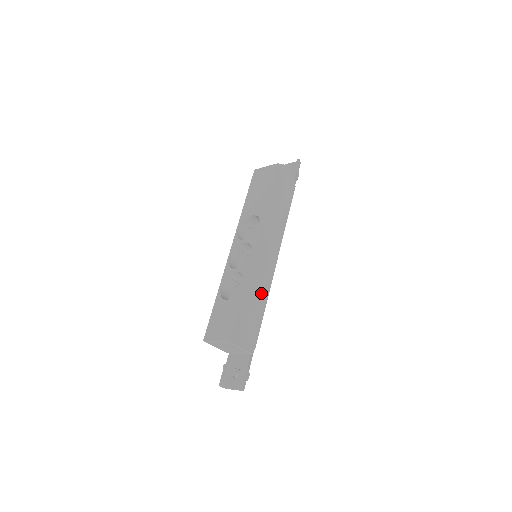
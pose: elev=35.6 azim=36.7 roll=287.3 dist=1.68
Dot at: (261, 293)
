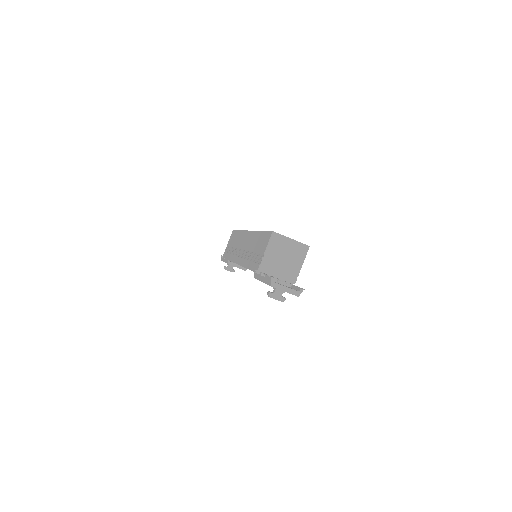
Dot at: occluded
